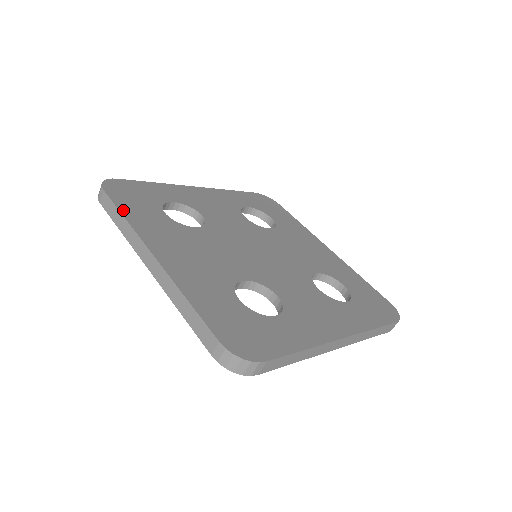
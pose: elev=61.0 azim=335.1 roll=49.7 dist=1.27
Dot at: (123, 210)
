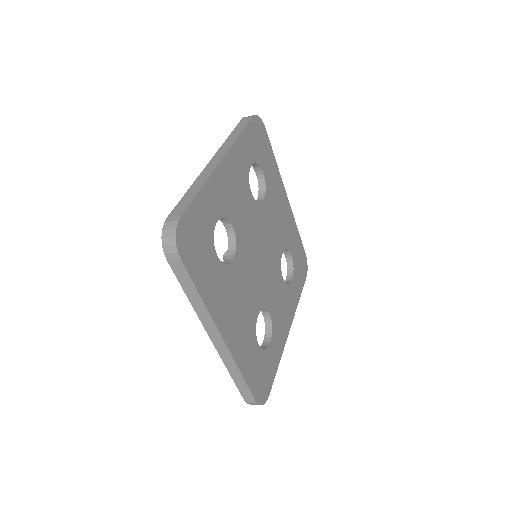
Dot at: (198, 286)
